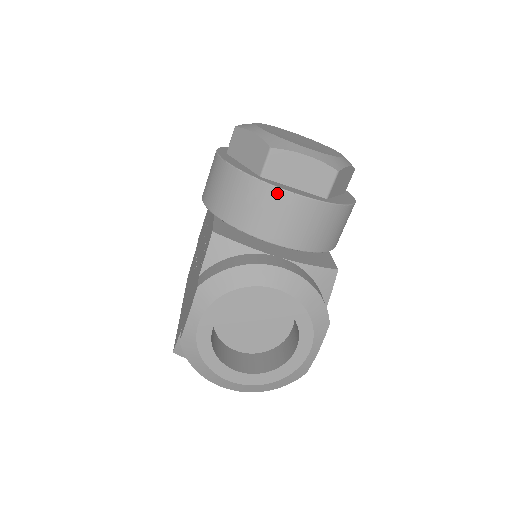
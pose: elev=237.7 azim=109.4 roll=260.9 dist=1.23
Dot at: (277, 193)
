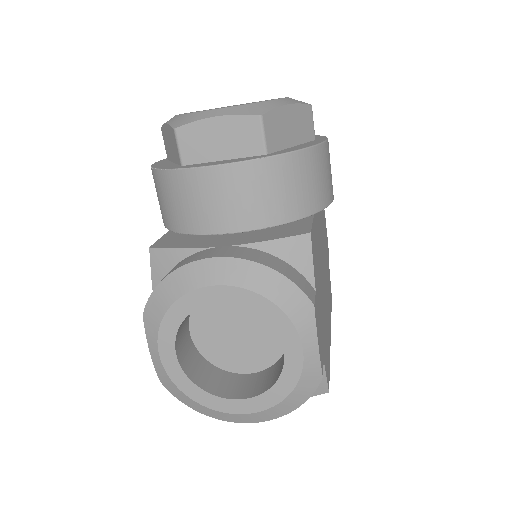
Dot at: (197, 174)
